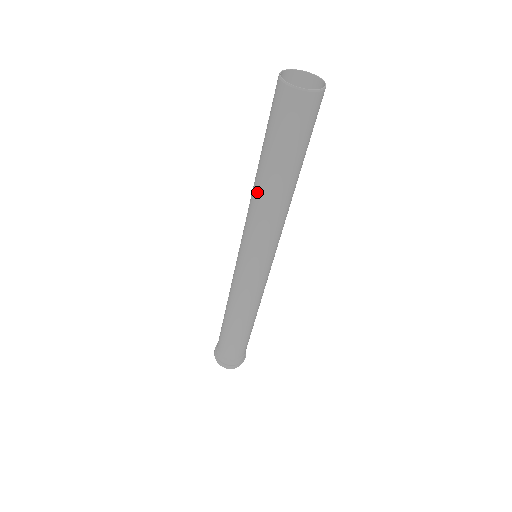
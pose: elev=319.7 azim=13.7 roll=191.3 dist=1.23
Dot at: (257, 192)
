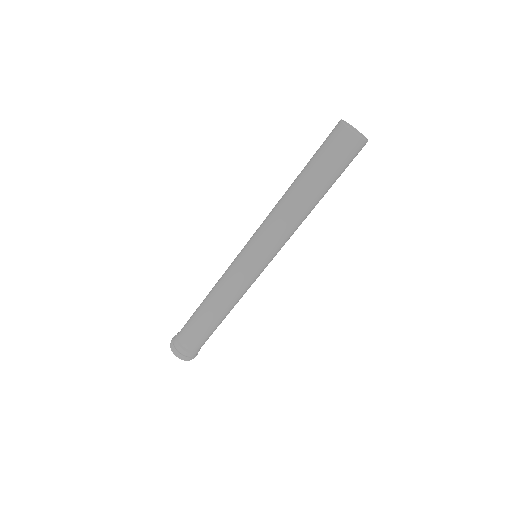
Dot at: (285, 195)
